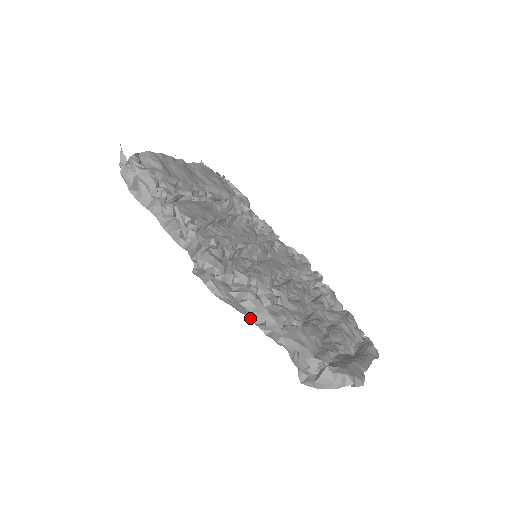
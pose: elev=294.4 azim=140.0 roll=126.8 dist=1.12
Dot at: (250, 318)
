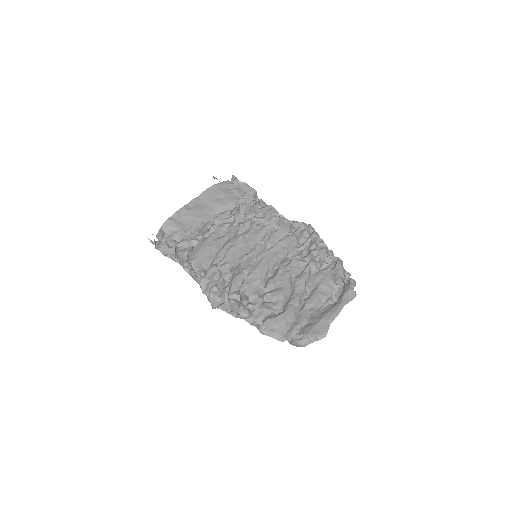
Dot at: occluded
